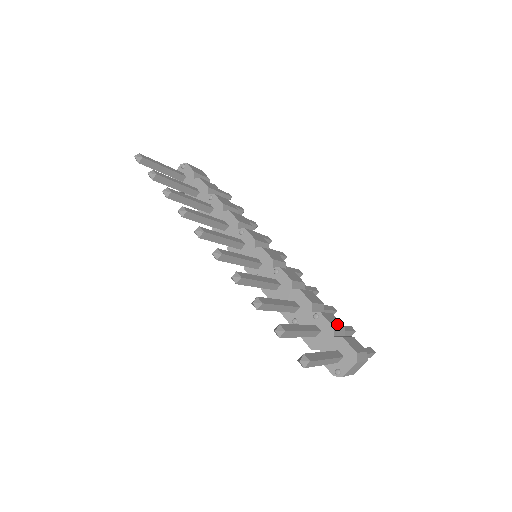
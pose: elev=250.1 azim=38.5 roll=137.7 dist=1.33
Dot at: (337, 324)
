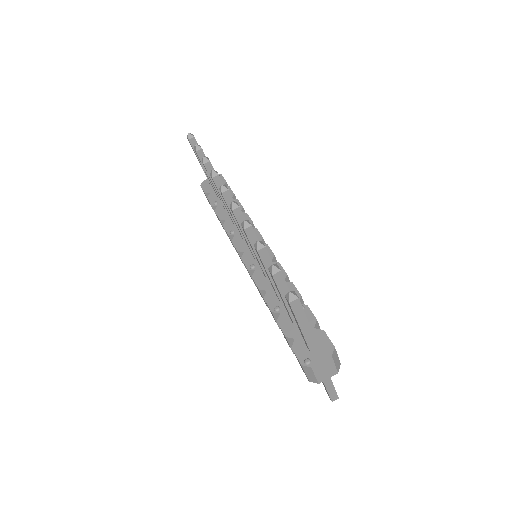
Dot at: (319, 326)
